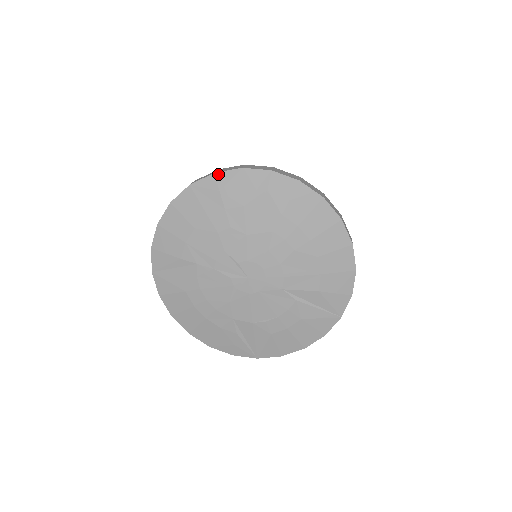
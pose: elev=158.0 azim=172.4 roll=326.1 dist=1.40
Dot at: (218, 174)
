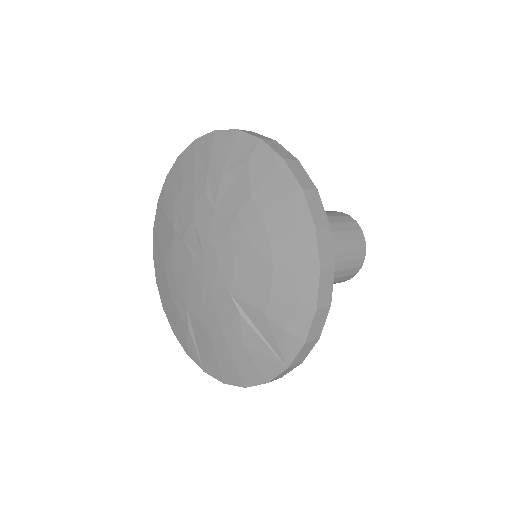
Dot at: (217, 132)
